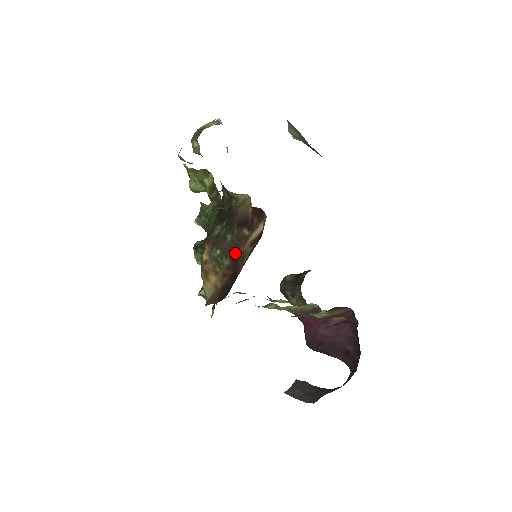
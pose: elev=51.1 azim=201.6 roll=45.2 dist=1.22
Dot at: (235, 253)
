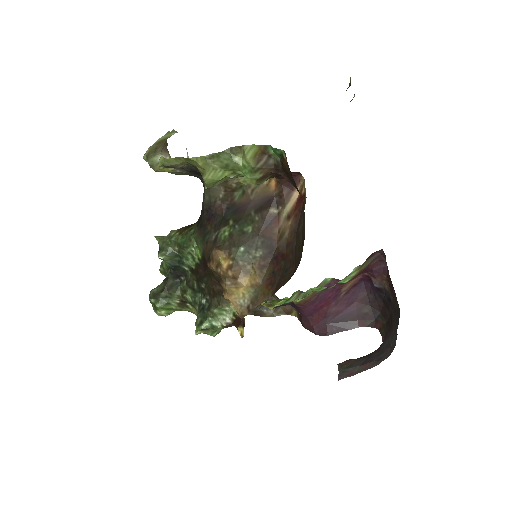
Dot at: (267, 238)
